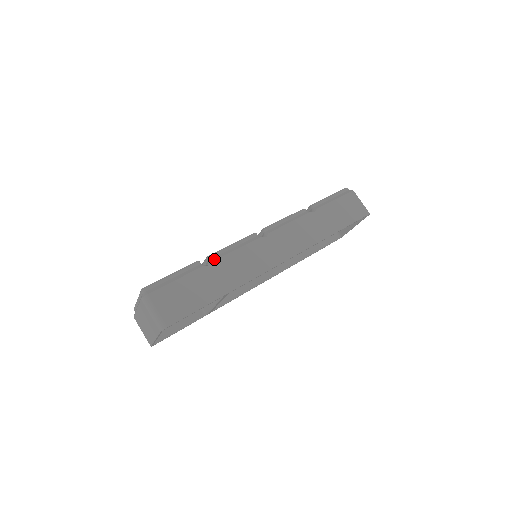
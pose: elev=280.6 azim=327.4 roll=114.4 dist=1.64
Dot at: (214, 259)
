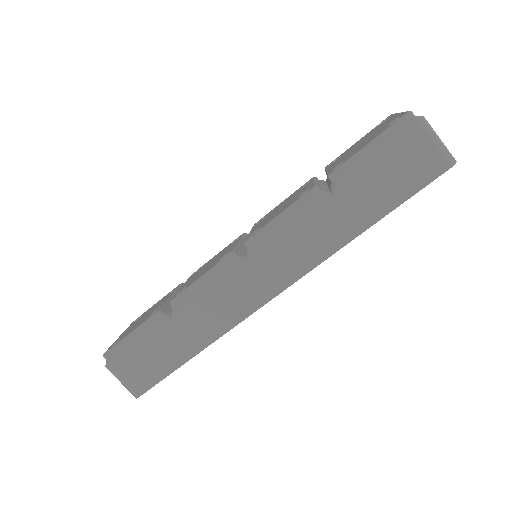
Dot at: (176, 309)
